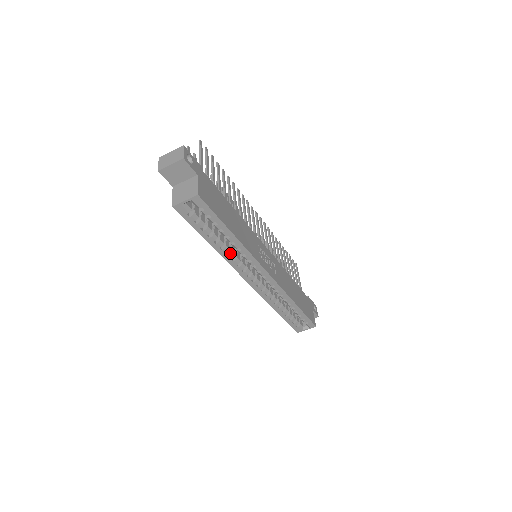
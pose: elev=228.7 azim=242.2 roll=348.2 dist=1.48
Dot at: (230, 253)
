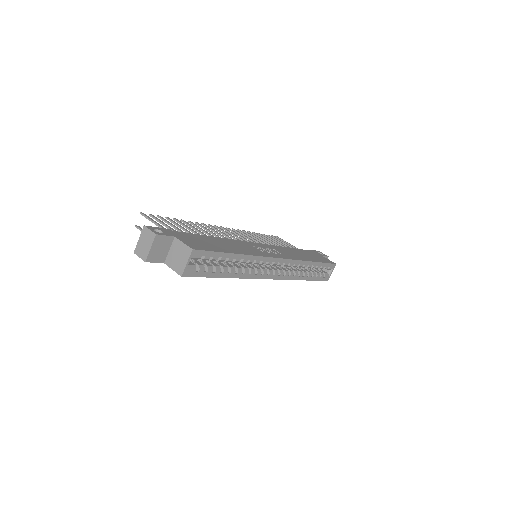
Dot at: (244, 270)
